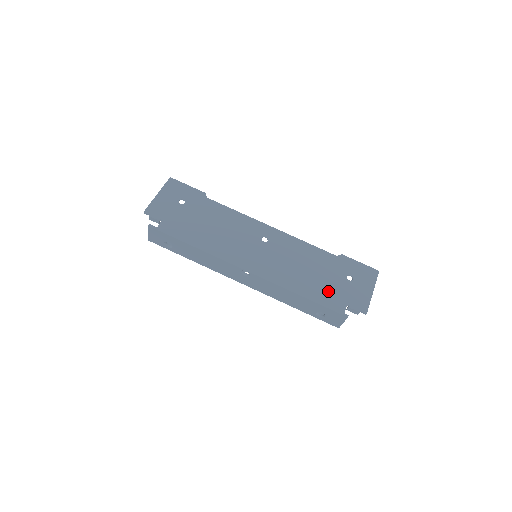
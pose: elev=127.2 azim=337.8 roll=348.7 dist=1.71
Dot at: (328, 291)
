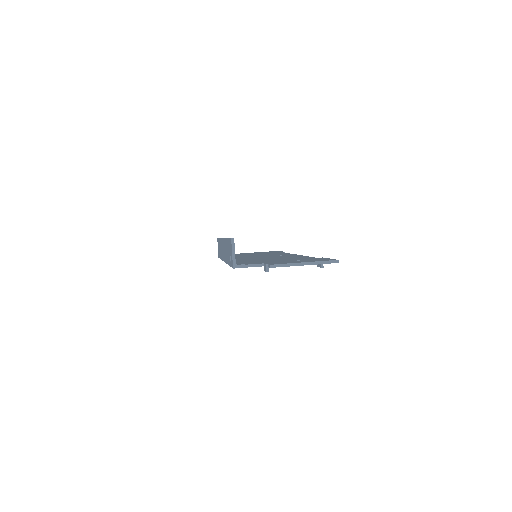
Dot at: (267, 261)
